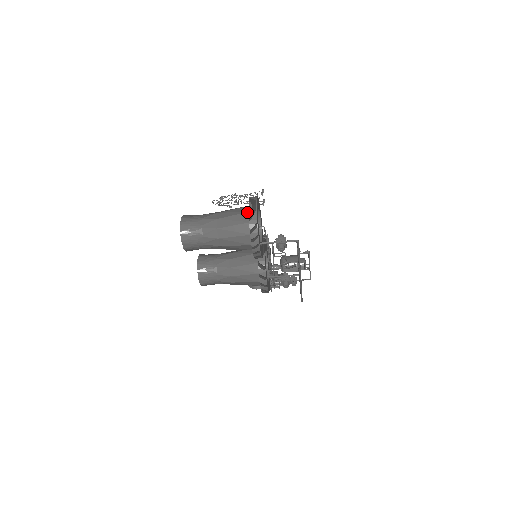
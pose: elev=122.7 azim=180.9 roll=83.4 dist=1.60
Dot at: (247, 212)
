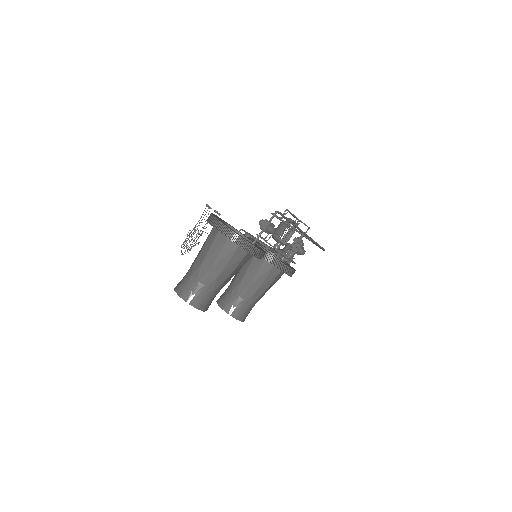
Dot at: (218, 233)
